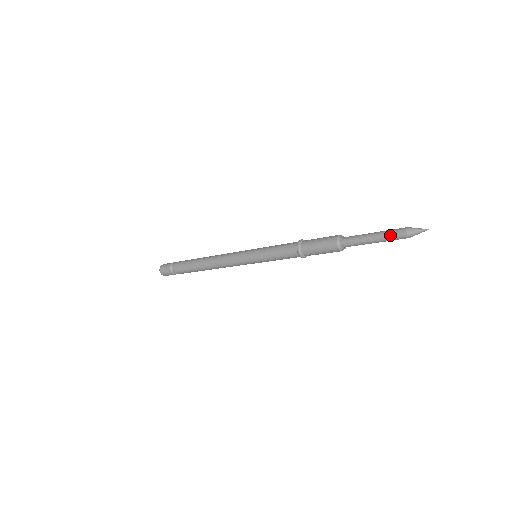
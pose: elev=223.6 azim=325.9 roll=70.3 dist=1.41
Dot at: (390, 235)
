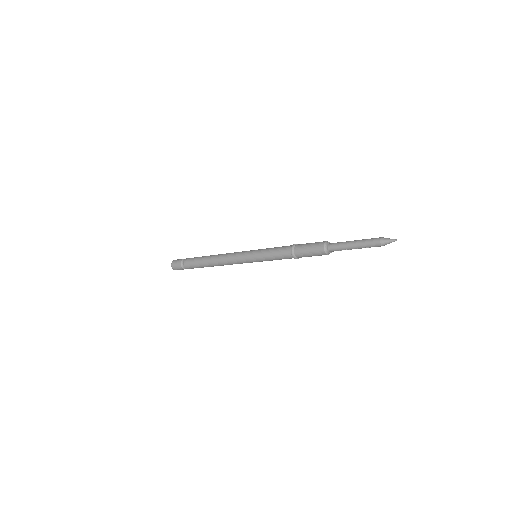
Dot at: (368, 239)
